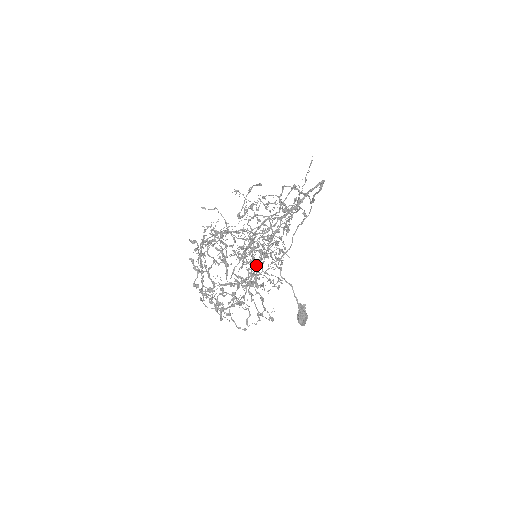
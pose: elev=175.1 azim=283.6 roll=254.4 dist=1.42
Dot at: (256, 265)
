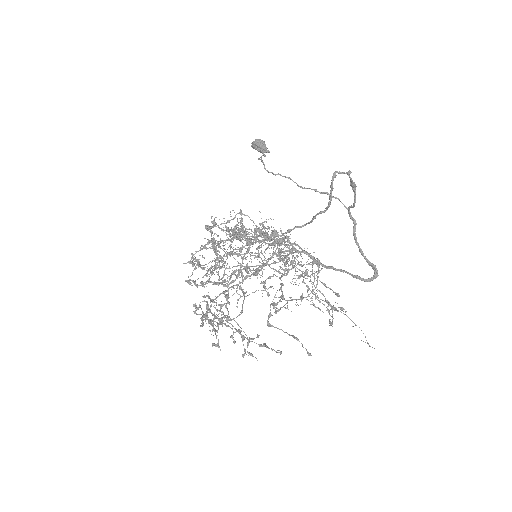
Dot at: occluded
